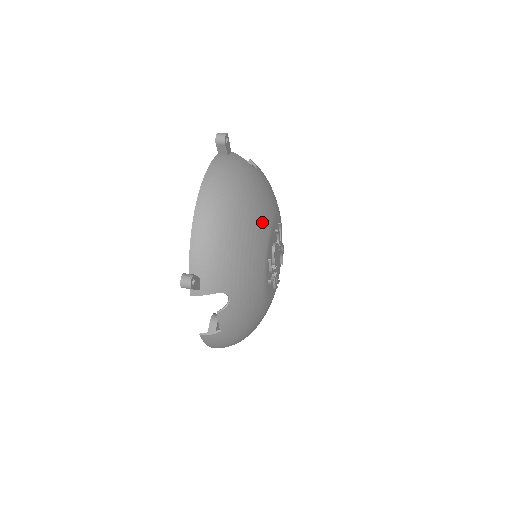
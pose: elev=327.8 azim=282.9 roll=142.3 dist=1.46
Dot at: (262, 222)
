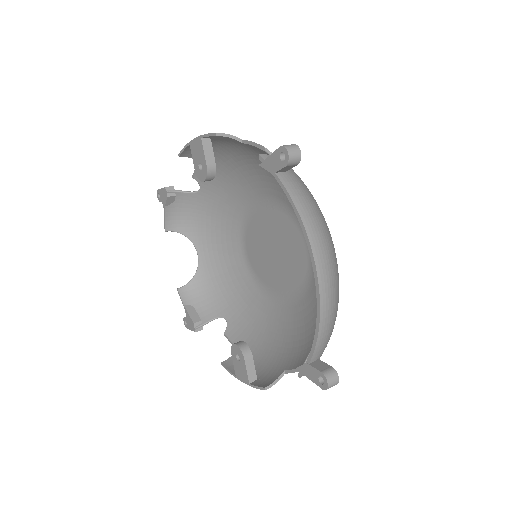
Dot at: occluded
